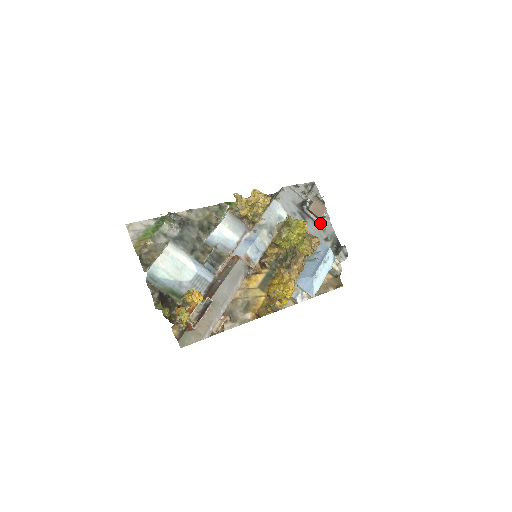
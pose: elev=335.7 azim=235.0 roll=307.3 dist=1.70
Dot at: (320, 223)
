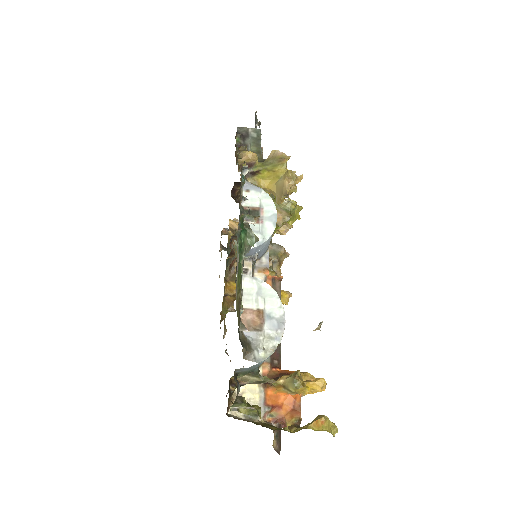
Dot at: occluded
